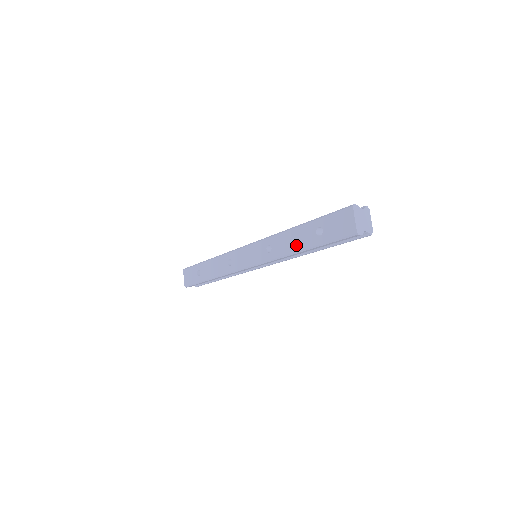
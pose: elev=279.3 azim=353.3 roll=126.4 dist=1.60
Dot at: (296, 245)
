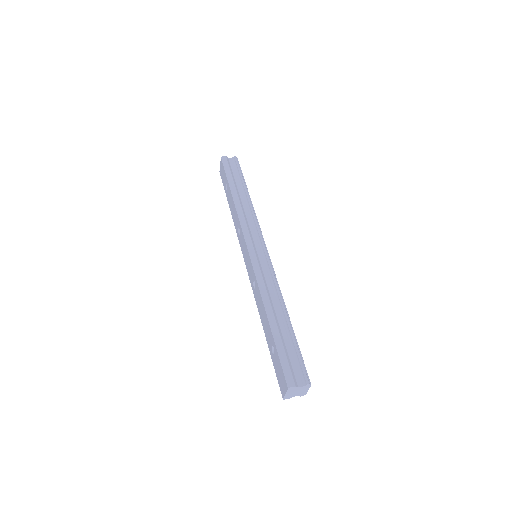
Dot at: (263, 323)
